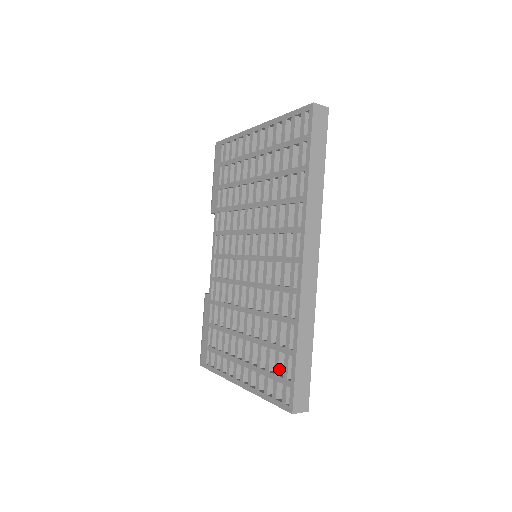
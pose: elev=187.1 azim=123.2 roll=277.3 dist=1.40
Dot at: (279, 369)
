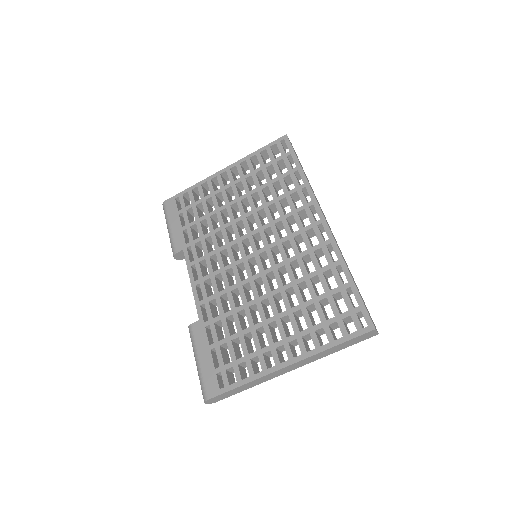
Dot at: (338, 310)
